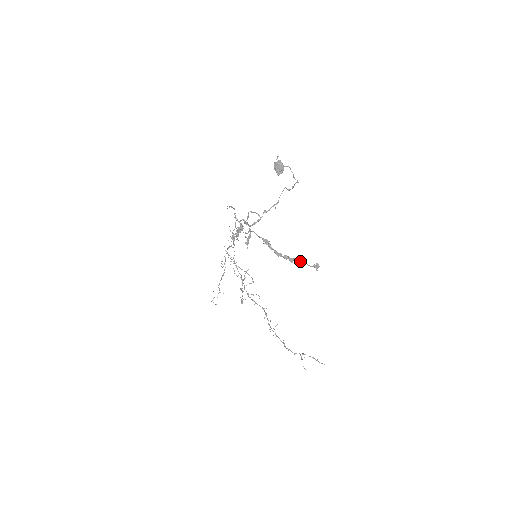
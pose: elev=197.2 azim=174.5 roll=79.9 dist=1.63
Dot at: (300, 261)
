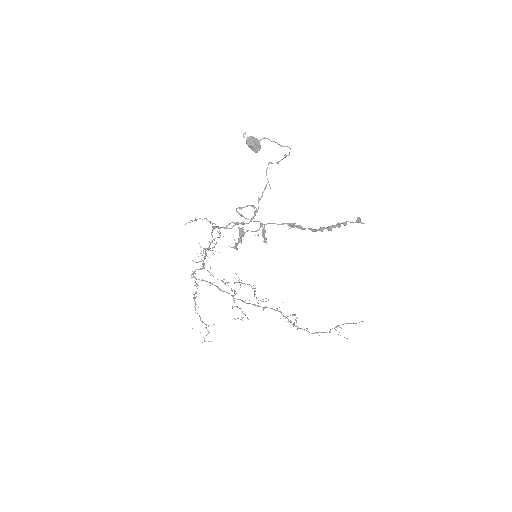
Dot at: (343, 223)
